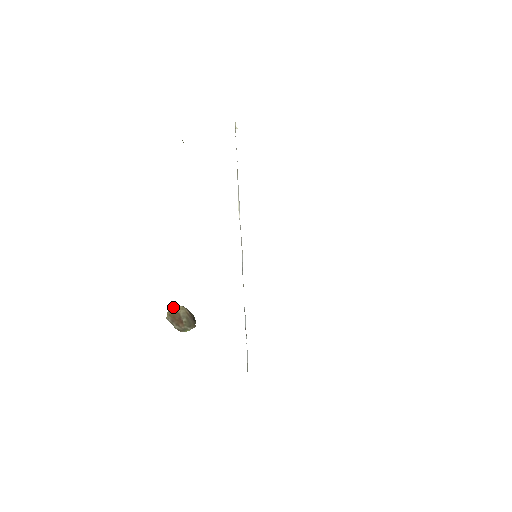
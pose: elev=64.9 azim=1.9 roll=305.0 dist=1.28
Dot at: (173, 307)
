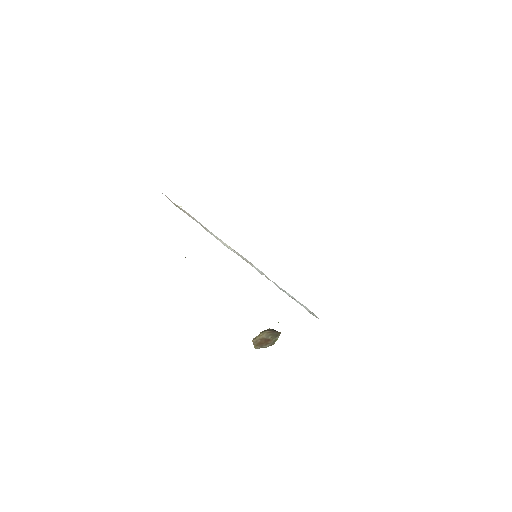
Dot at: (255, 340)
